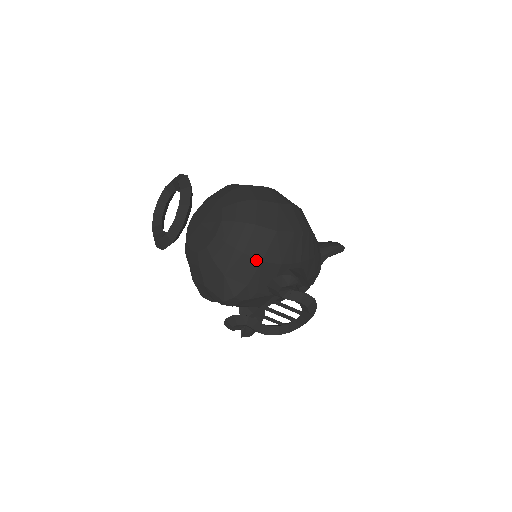
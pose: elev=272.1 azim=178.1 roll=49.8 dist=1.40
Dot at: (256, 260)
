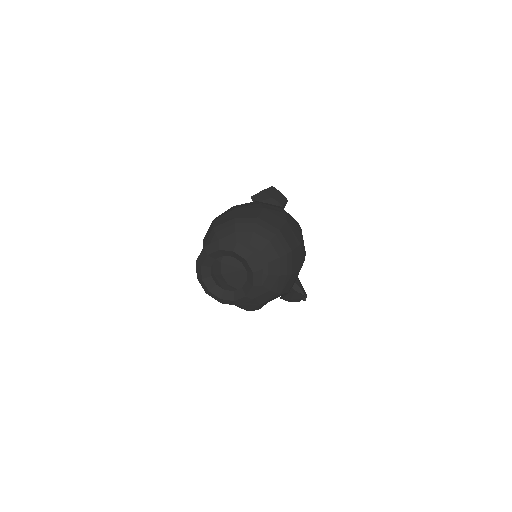
Dot at: (285, 293)
